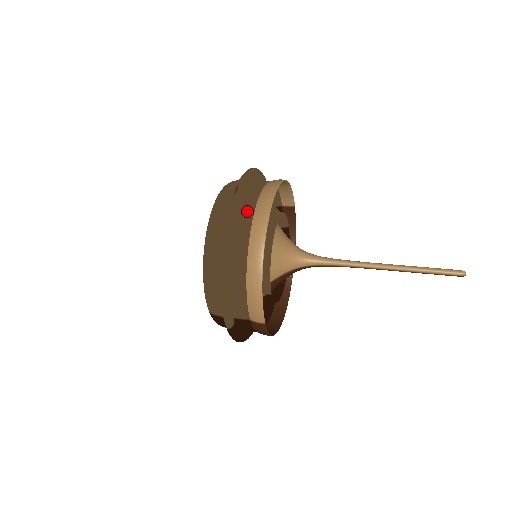
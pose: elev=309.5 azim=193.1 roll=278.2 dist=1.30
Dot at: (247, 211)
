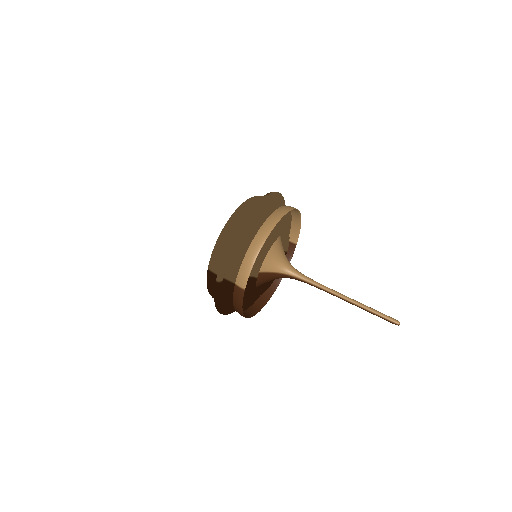
Dot at: (269, 209)
